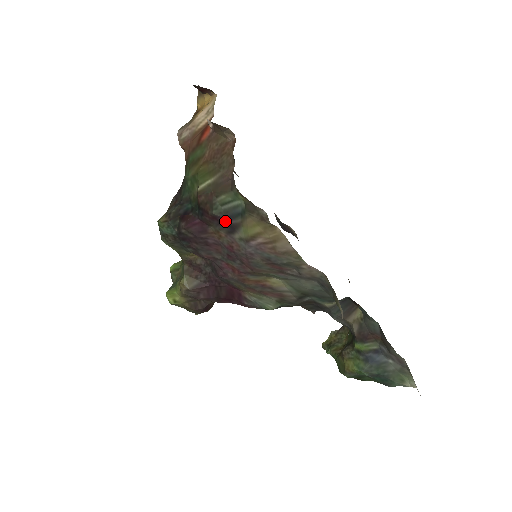
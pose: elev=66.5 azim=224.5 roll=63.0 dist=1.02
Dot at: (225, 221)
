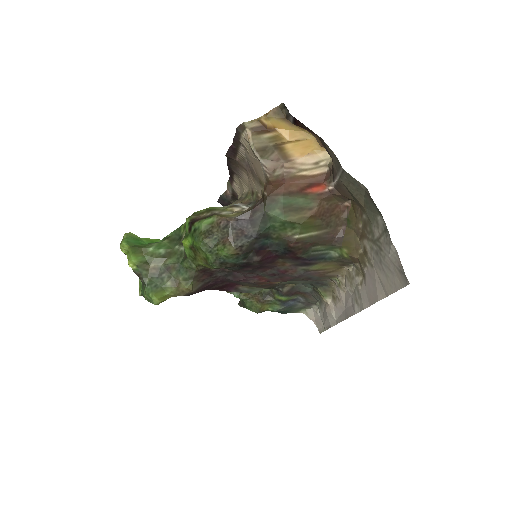
Dot at: (305, 260)
